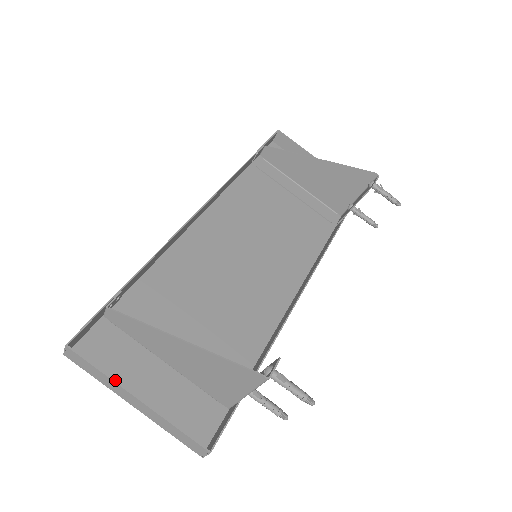
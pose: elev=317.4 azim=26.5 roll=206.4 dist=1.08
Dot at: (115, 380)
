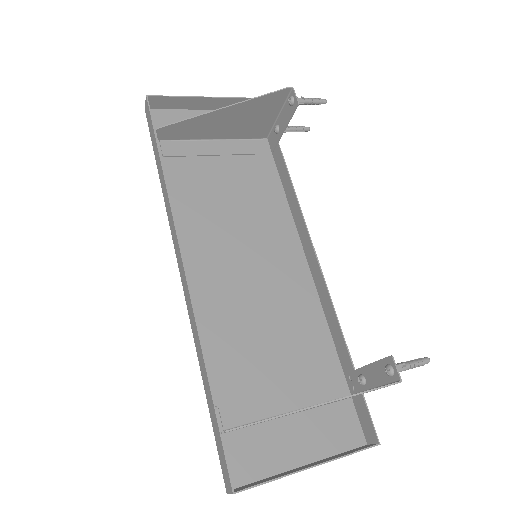
Dot at: (274, 466)
